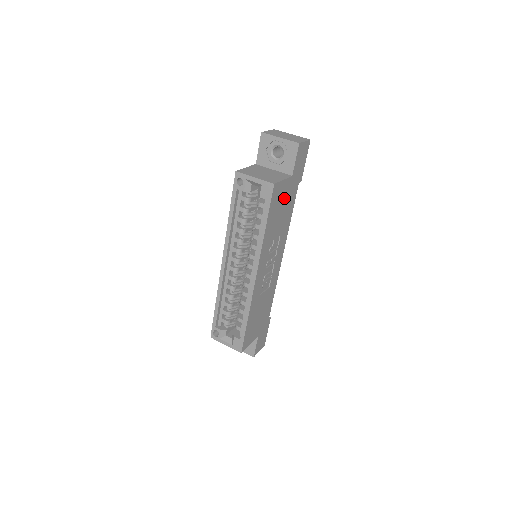
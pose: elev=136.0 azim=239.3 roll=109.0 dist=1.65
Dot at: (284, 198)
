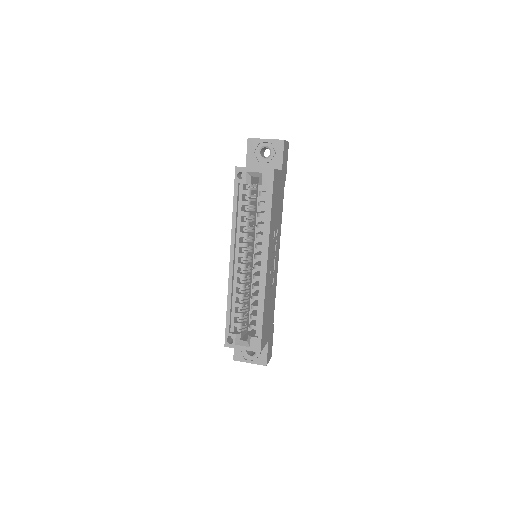
Dot at: (278, 190)
